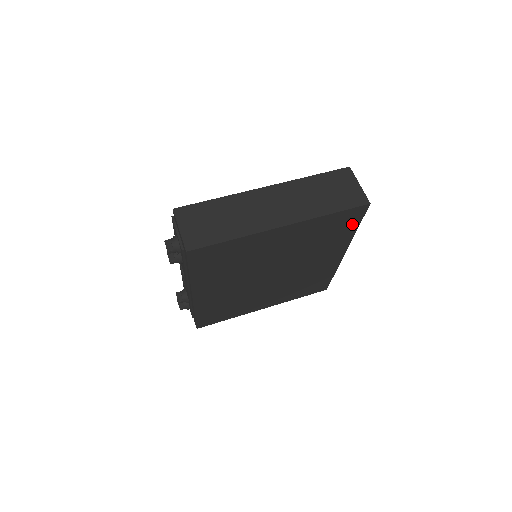
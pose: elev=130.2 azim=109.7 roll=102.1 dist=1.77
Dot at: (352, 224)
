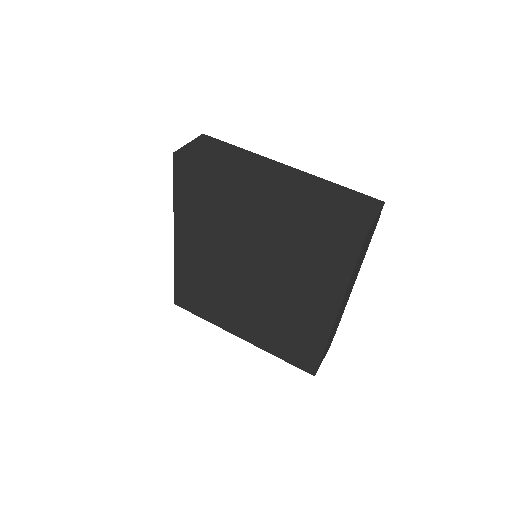
Dot at: (345, 256)
